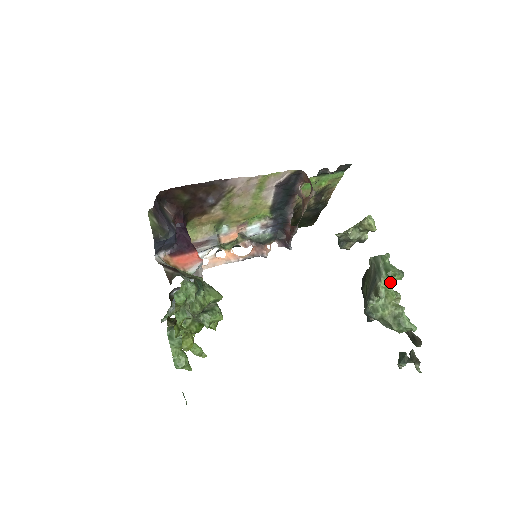
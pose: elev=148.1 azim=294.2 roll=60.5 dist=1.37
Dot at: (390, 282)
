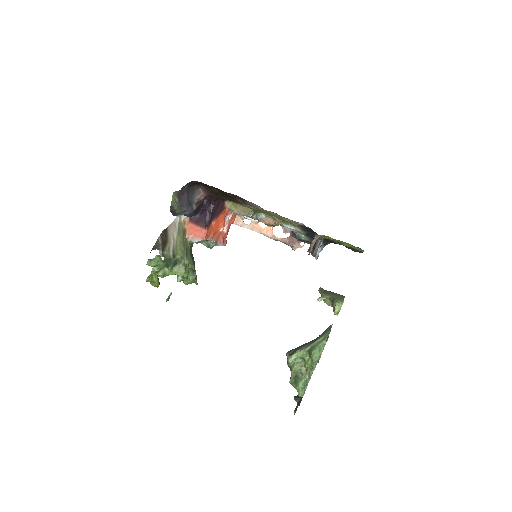
Dot at: occluded
